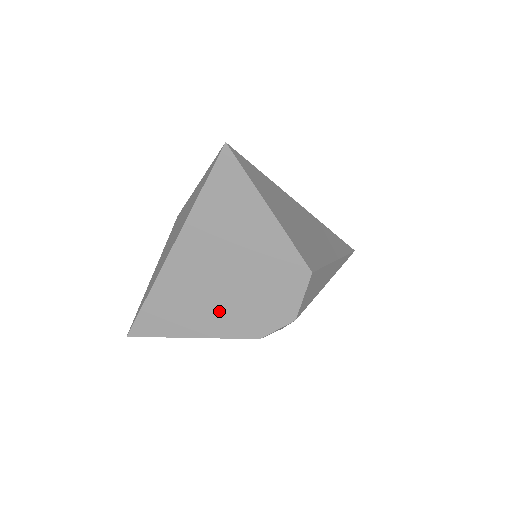
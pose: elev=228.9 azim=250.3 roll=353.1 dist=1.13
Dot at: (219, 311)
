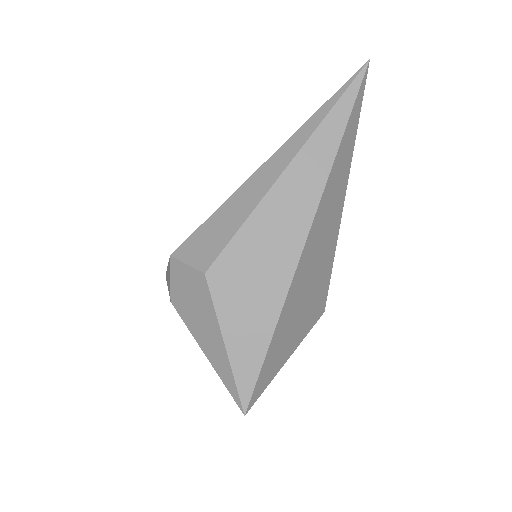
Dot at: occluded
